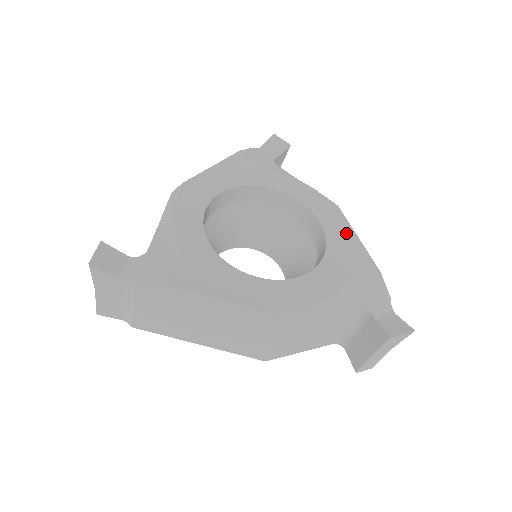
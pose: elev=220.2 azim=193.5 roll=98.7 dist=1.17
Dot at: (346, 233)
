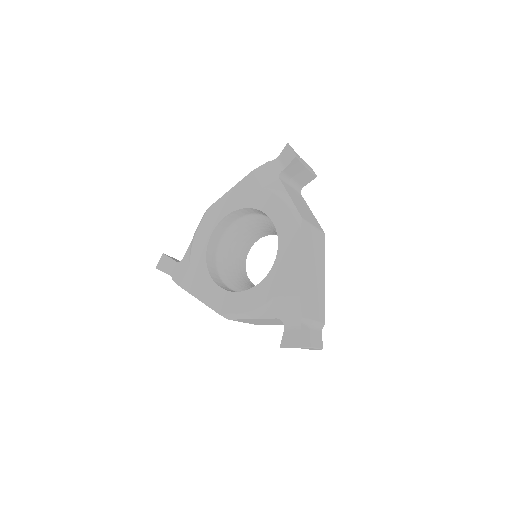
Dot at: (292, 256)
